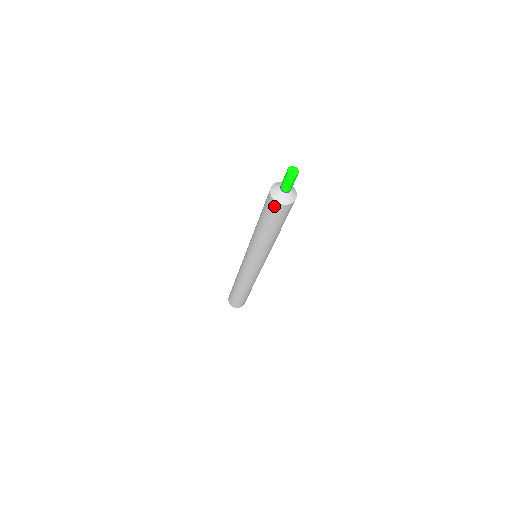
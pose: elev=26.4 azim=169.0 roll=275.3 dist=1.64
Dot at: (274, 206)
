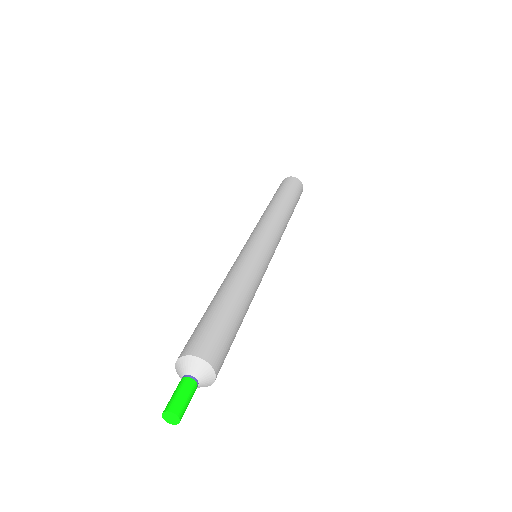
Dot at: occluded
